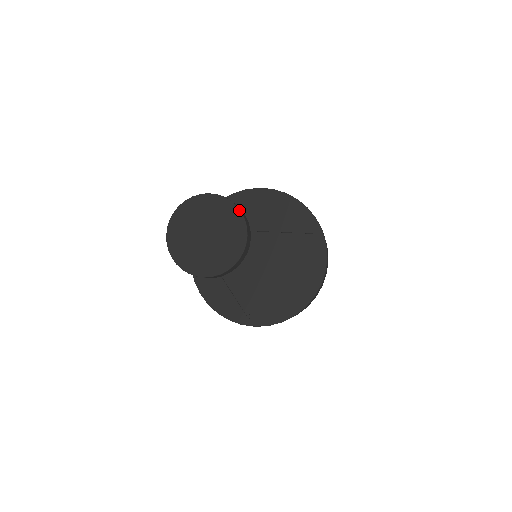
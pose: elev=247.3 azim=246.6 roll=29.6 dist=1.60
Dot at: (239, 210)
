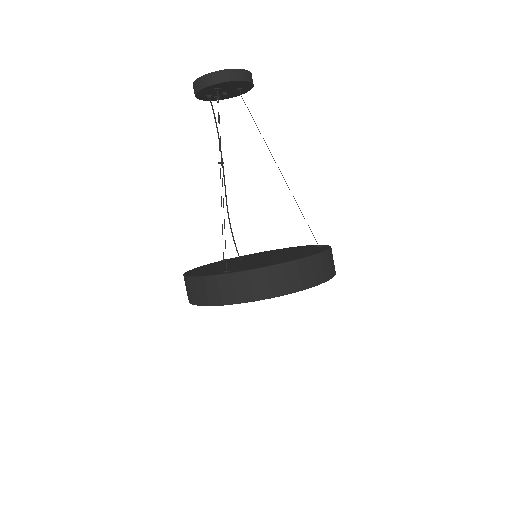
Dot at: occluded
